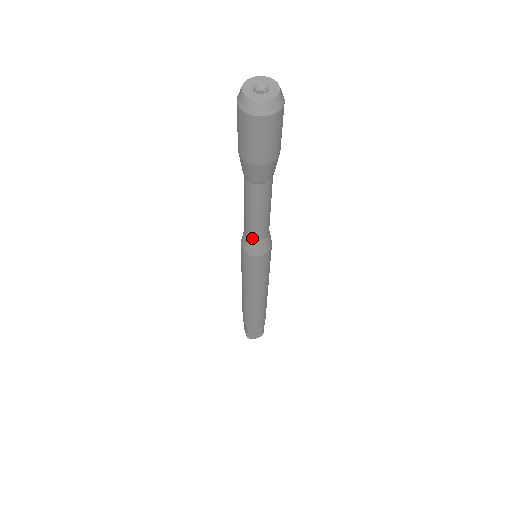
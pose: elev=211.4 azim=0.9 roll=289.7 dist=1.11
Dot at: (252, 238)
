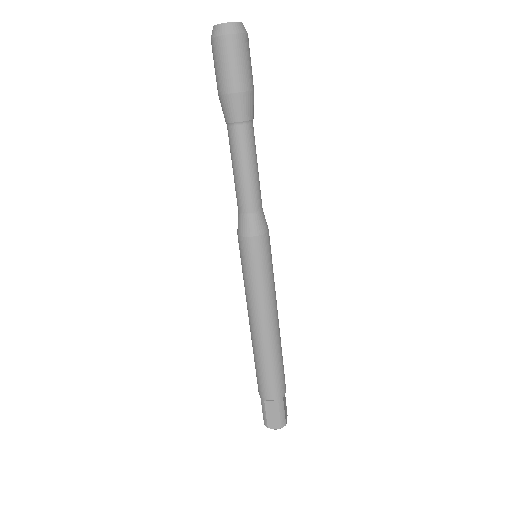
Dot at: (240, 211)
